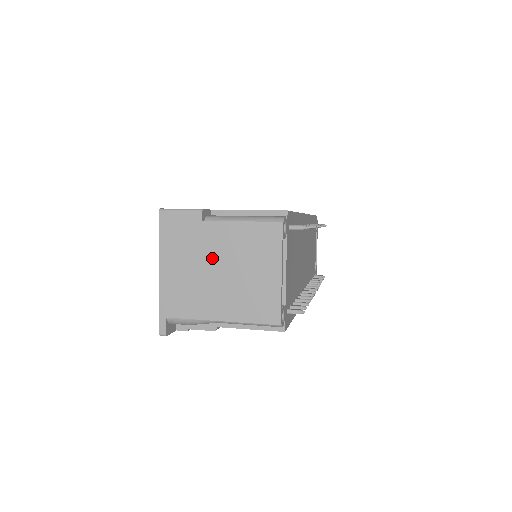
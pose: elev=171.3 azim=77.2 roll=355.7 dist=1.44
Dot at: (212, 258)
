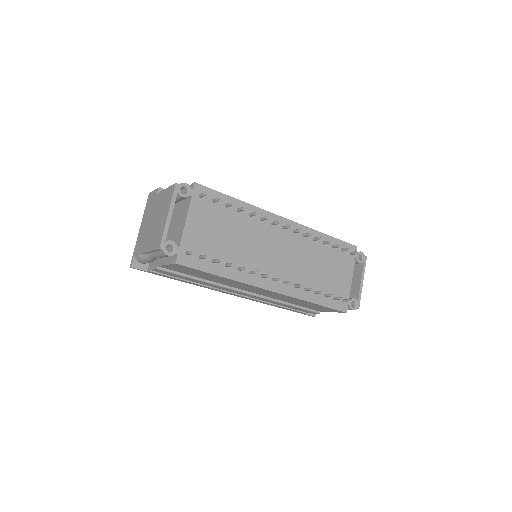
Dot at: (153, 214)
